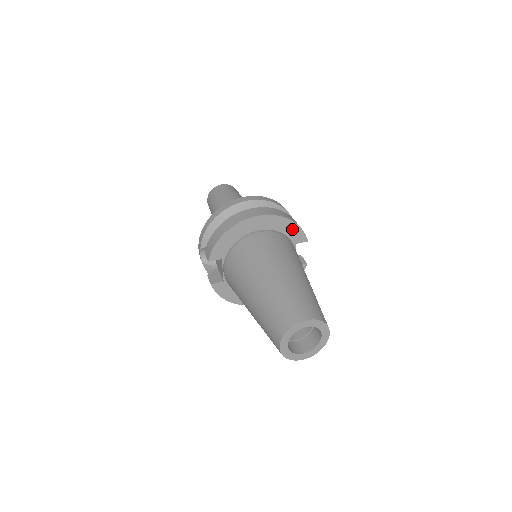
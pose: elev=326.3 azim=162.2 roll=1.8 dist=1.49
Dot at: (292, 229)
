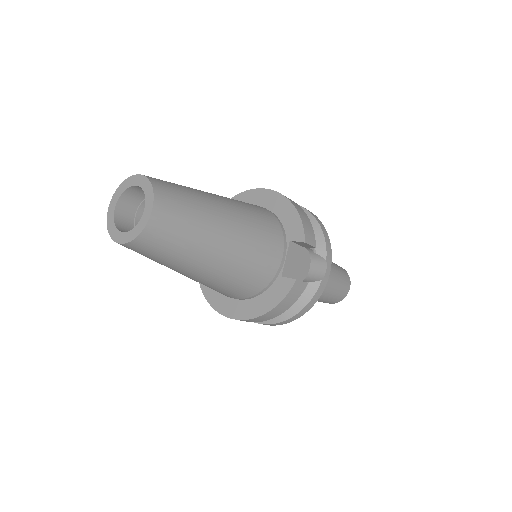
Dot at: (291, 217)
